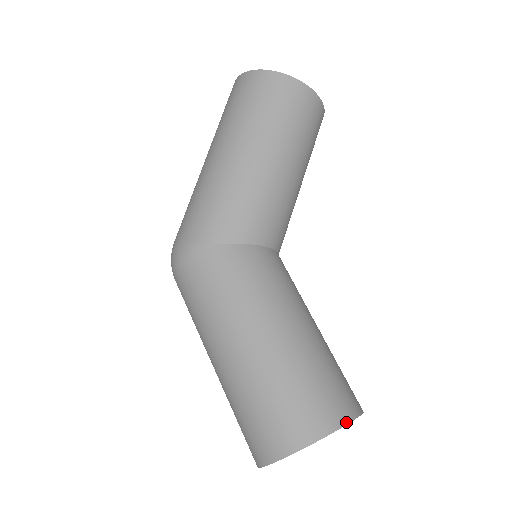
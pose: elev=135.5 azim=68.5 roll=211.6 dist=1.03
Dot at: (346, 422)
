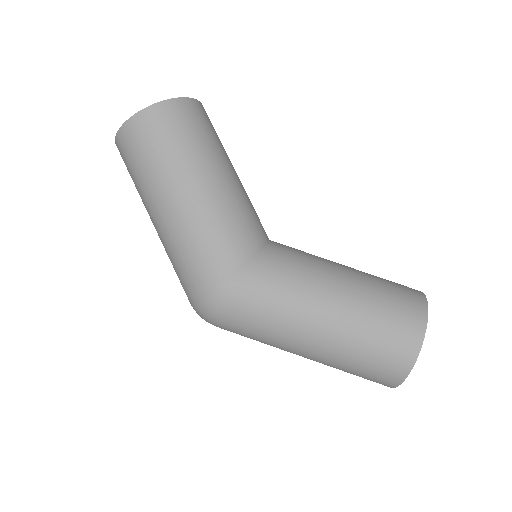
Dot at: (426, 305)
